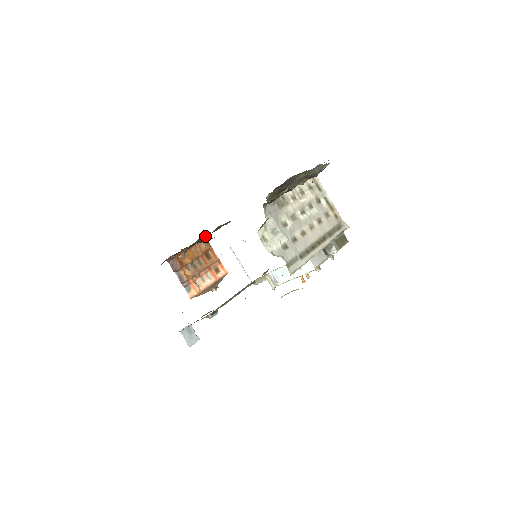
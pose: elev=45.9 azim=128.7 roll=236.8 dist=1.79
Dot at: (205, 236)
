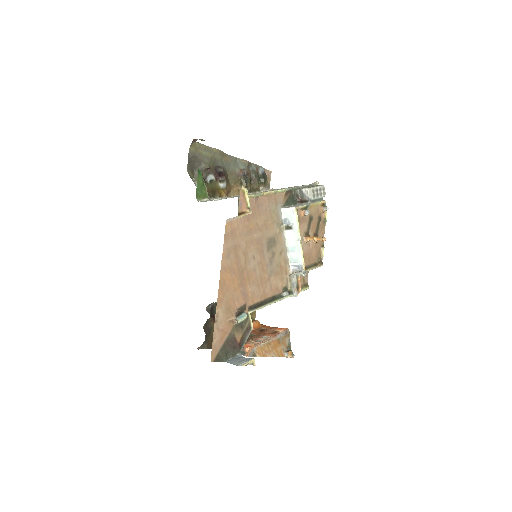
Dot at: occluded
